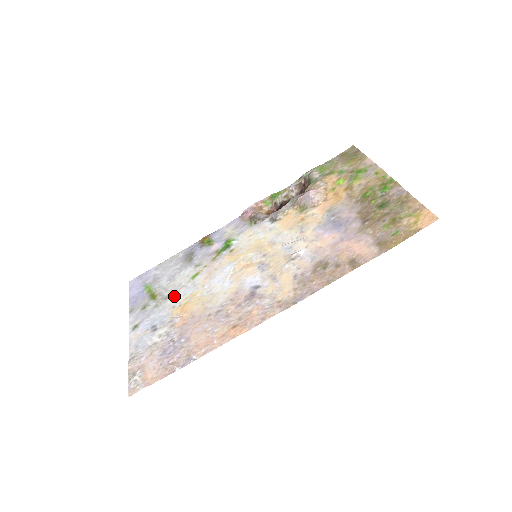
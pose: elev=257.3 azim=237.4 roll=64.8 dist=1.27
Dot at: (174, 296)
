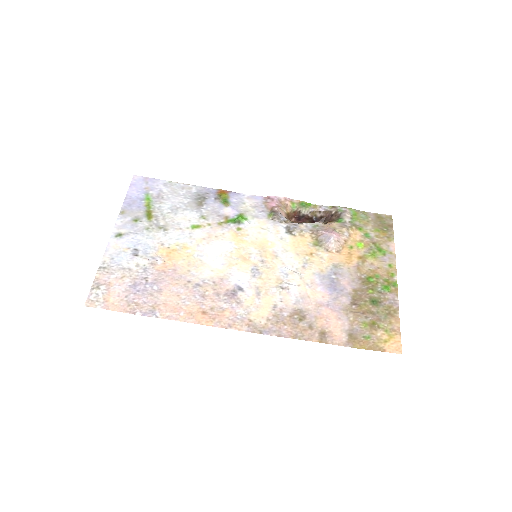
Dot at: (168, 232)
